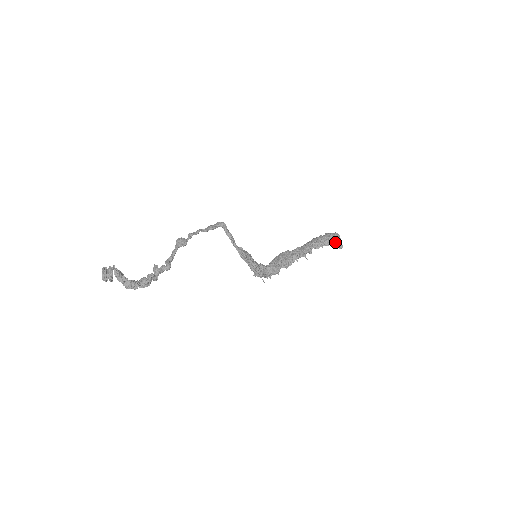
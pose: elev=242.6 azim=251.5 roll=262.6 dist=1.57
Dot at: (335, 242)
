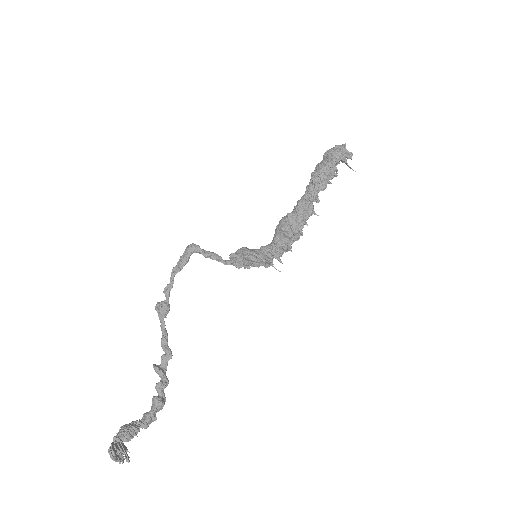
Dot at: (342, 162)
